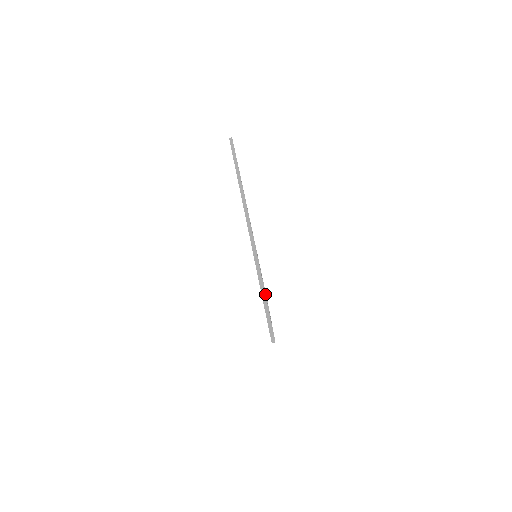
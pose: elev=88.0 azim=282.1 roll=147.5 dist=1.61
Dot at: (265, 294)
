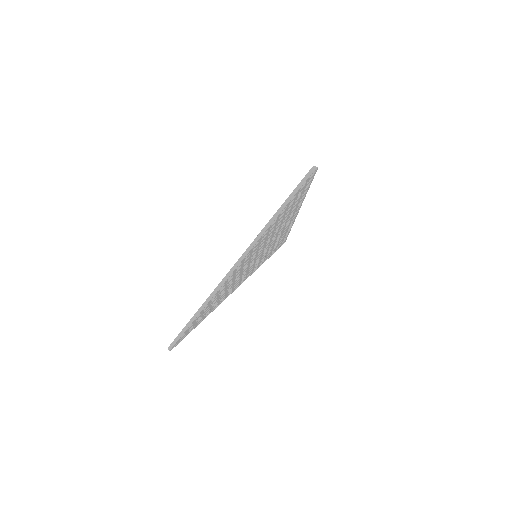
Dot at: (203, 313)
